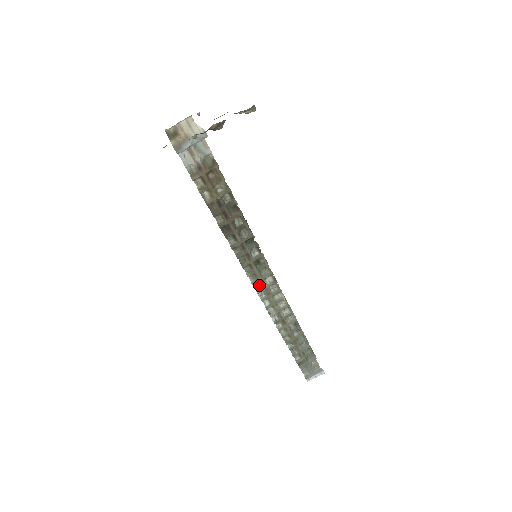
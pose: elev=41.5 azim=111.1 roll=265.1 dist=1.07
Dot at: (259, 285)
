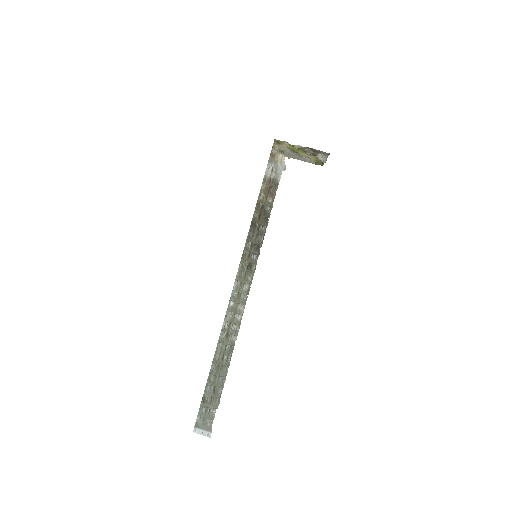
Dot at: (238, 284)
